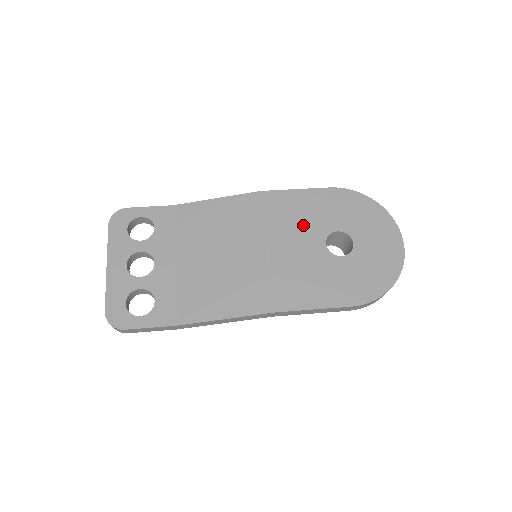
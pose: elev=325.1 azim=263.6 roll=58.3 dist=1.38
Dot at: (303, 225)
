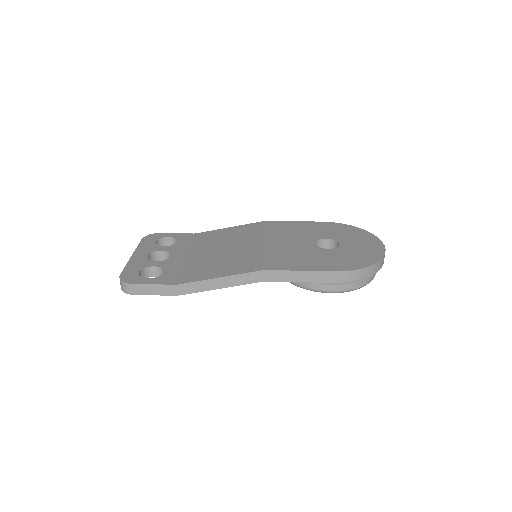
Dot at: (297, 235)
